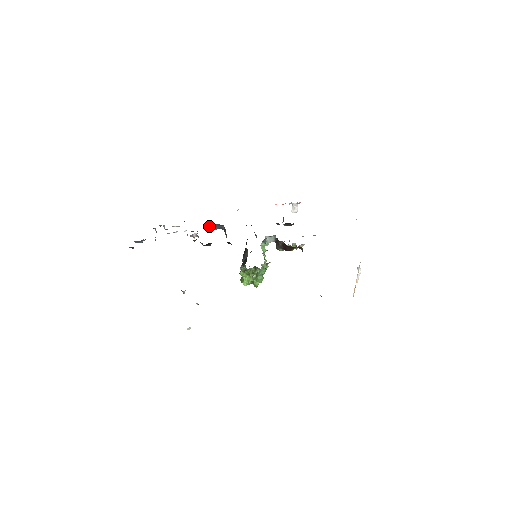
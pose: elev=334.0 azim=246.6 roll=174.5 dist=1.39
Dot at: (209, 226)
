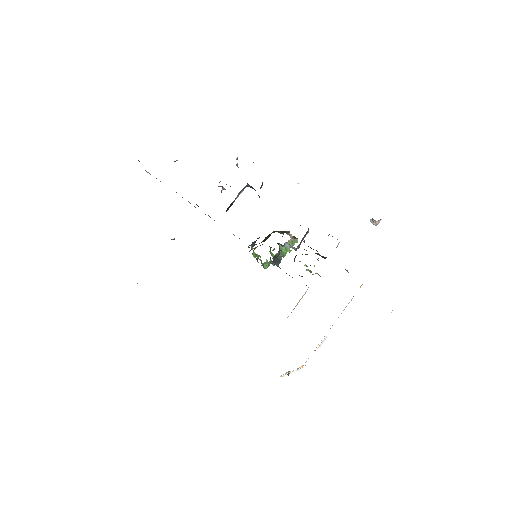
Dot at: (249, 185)
